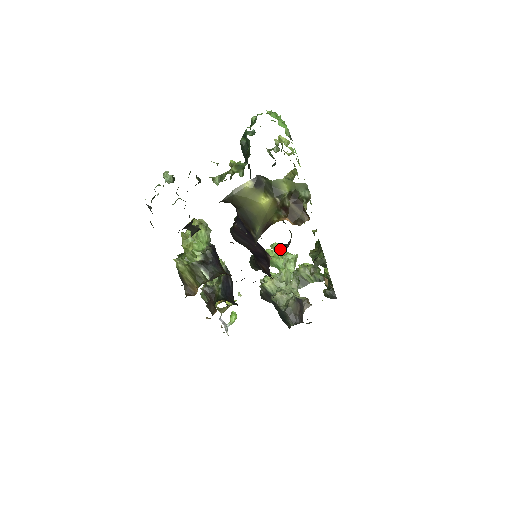
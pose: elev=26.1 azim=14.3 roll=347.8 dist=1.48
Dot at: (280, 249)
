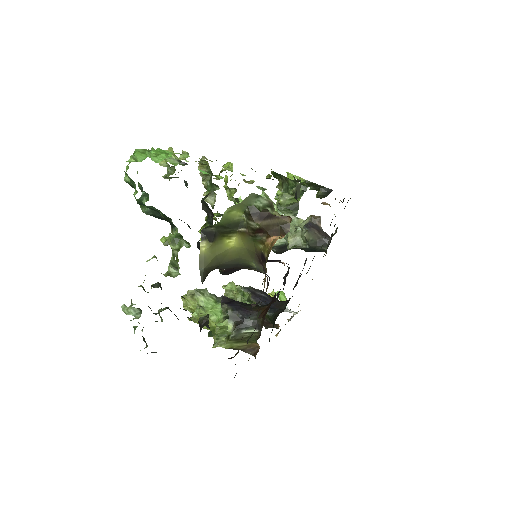
Dot at: occluded
